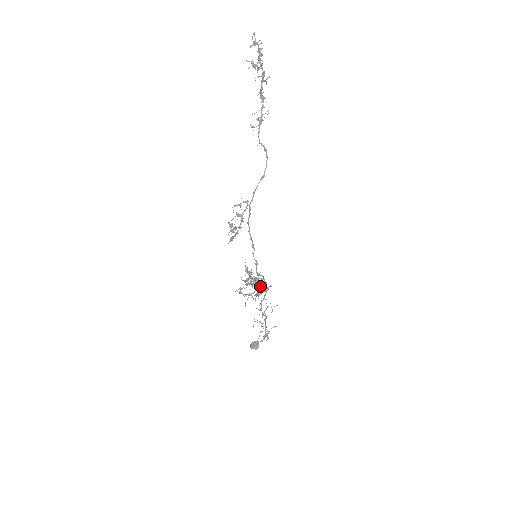
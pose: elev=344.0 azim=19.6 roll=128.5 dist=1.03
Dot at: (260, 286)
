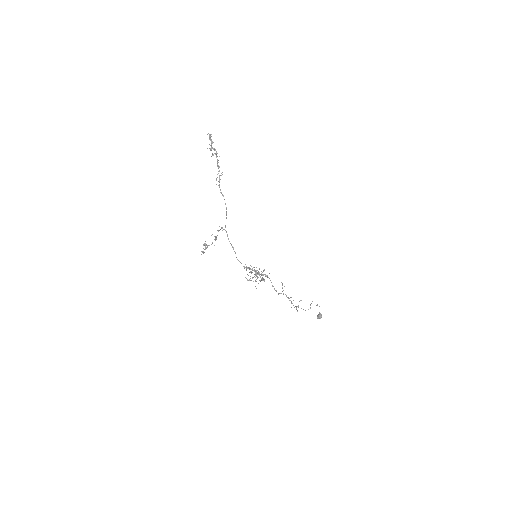
Dot at: occluded
